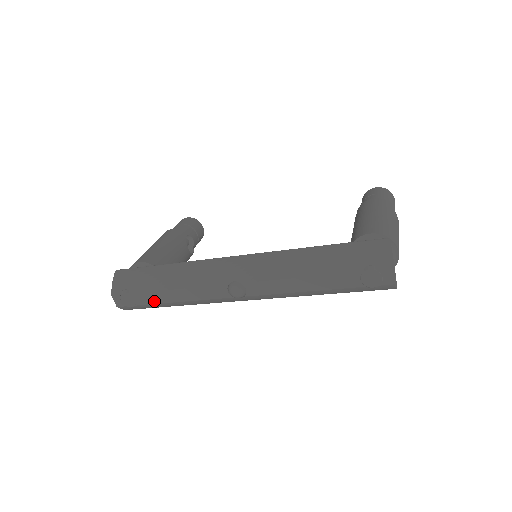
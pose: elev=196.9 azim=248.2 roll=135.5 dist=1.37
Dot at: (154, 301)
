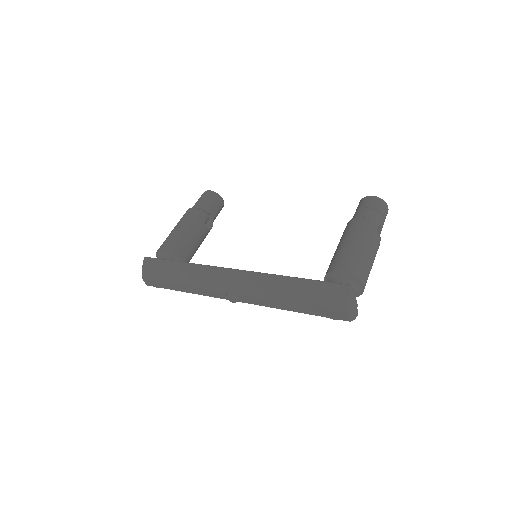
Dot at: (173, 289)
